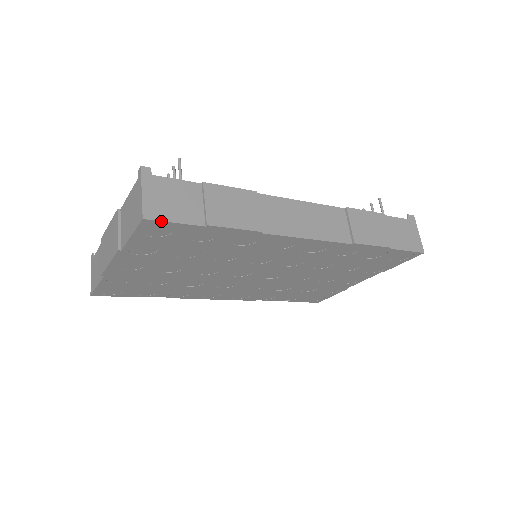
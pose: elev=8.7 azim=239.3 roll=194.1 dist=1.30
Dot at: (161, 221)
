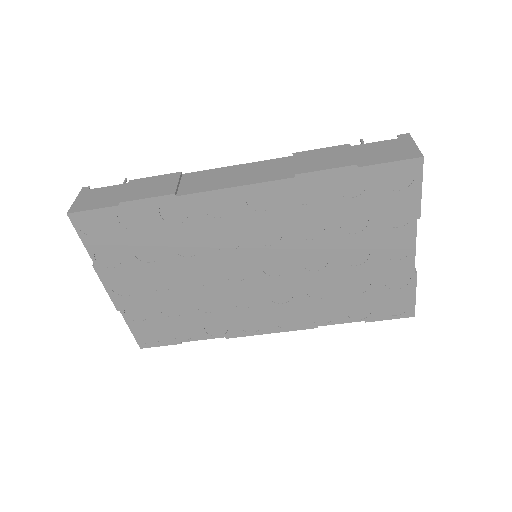
Dot at: (82, 212)
